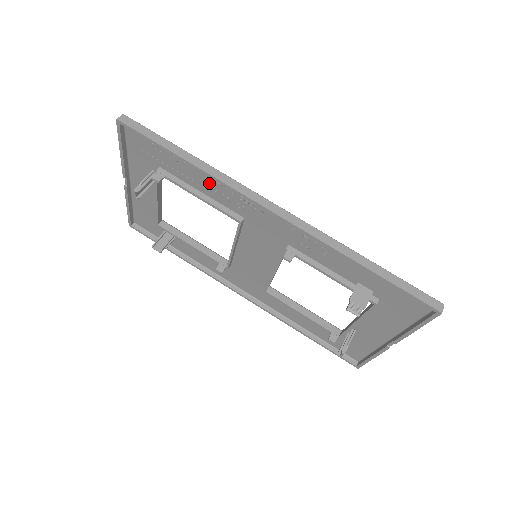
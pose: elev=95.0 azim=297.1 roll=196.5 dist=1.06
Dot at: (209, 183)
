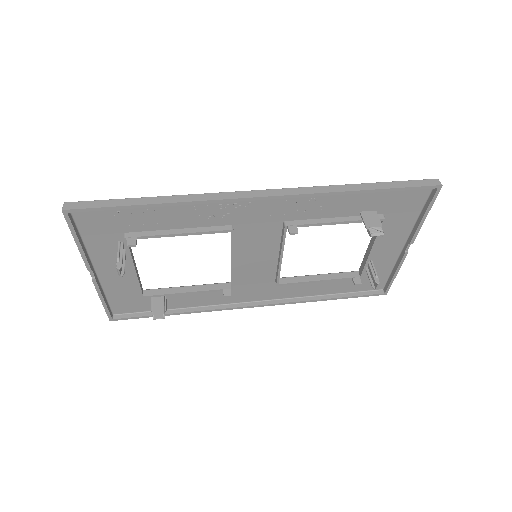
Dot at: (185, 213)
